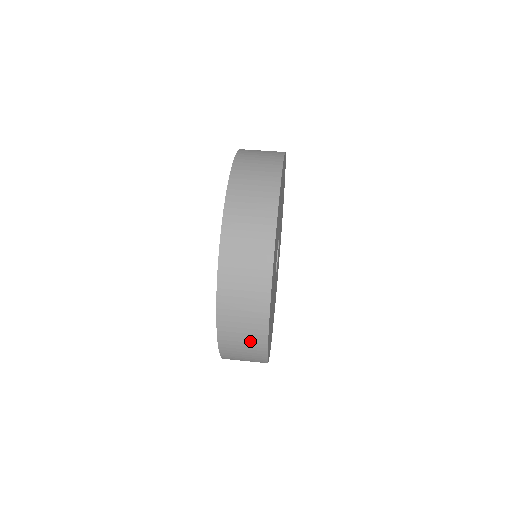
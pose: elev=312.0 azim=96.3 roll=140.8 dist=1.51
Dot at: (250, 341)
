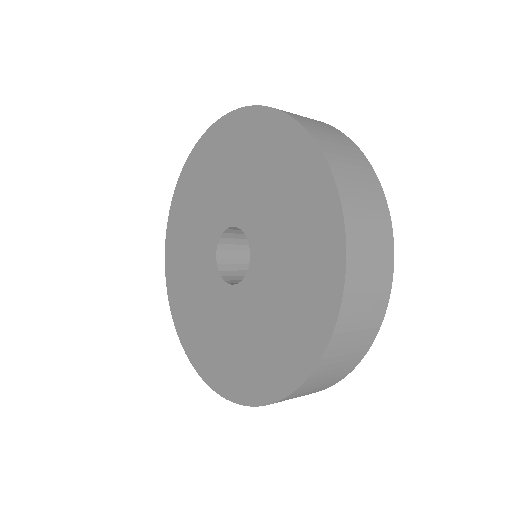
Dot at: (321, 125)
